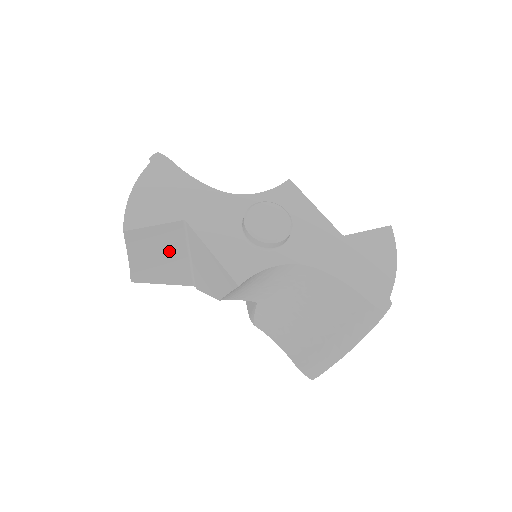
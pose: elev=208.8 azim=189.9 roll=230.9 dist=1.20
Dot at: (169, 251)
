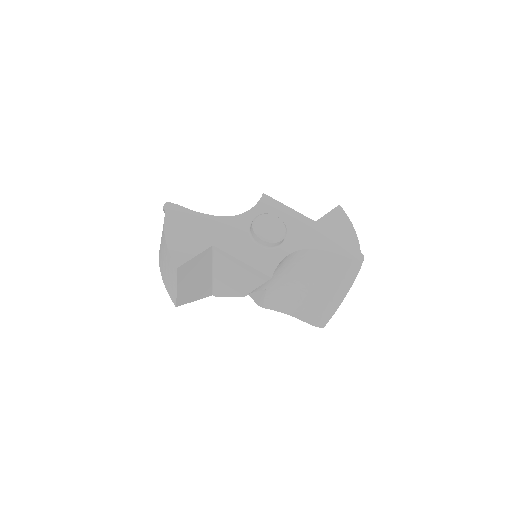
Dot at: (201, 273)
